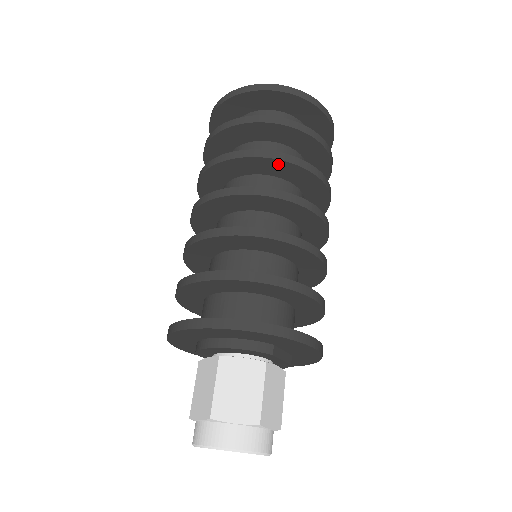
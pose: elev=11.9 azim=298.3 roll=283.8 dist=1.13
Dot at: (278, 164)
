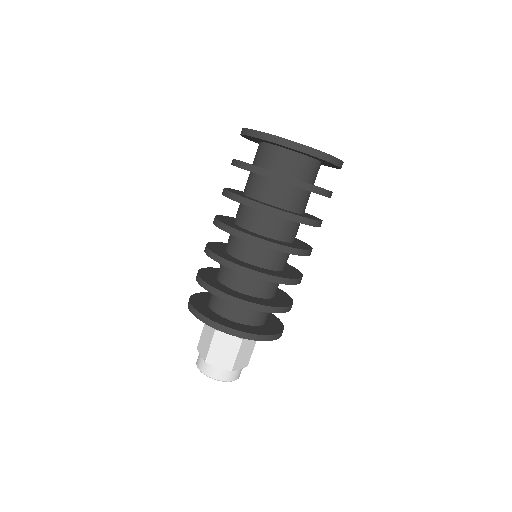
Dot at: occluded
